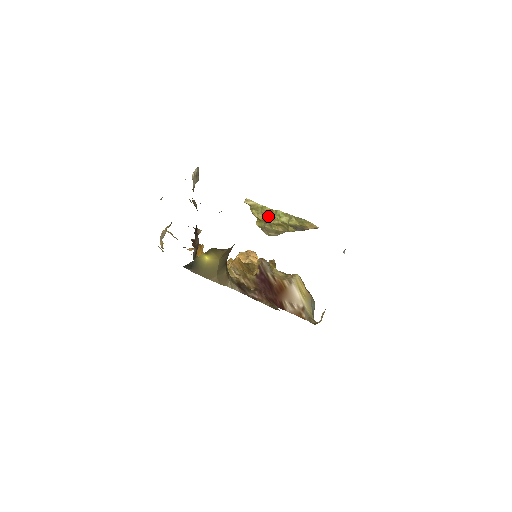
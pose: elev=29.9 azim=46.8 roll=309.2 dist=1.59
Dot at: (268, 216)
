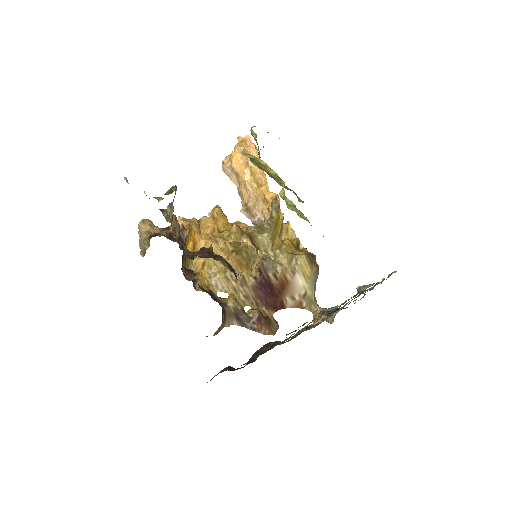
Dot at: (273, 177)
